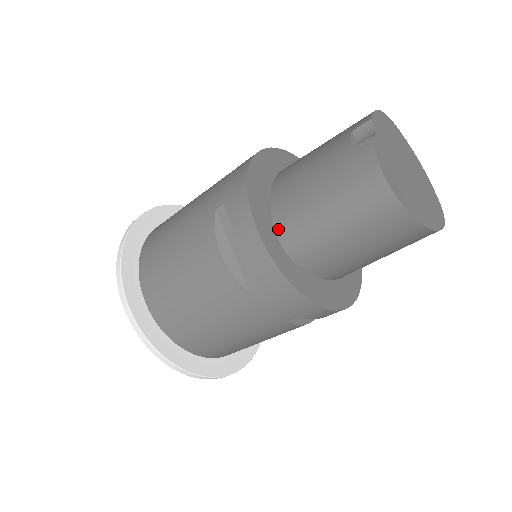
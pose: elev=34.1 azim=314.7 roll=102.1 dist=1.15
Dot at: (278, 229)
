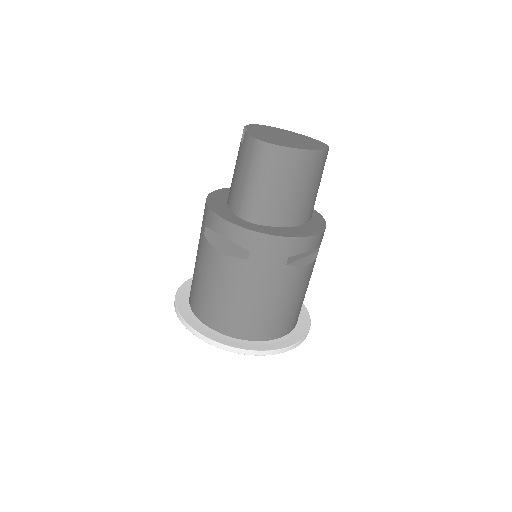
Dot at: (239, 214)
